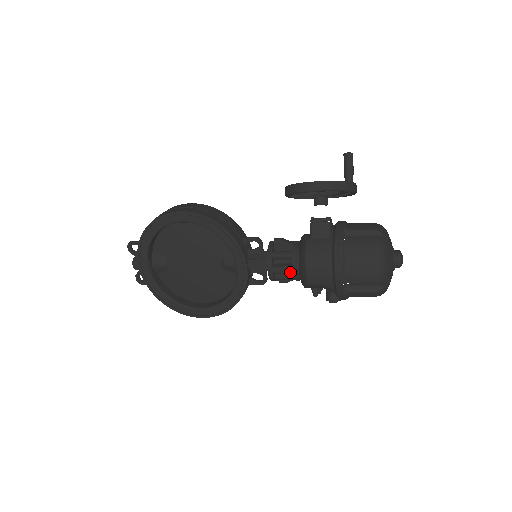
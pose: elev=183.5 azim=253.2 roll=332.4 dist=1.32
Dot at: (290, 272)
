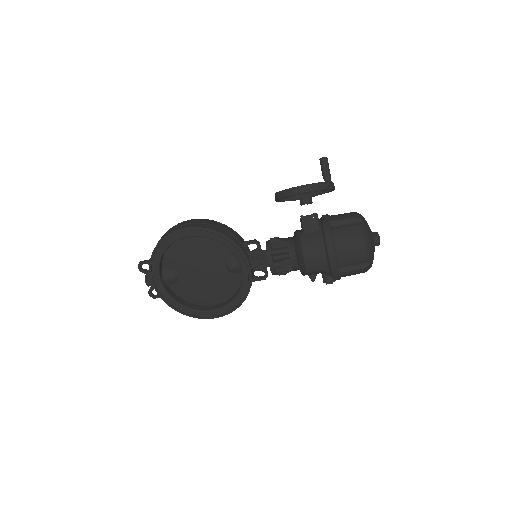
Dot at: occluded
